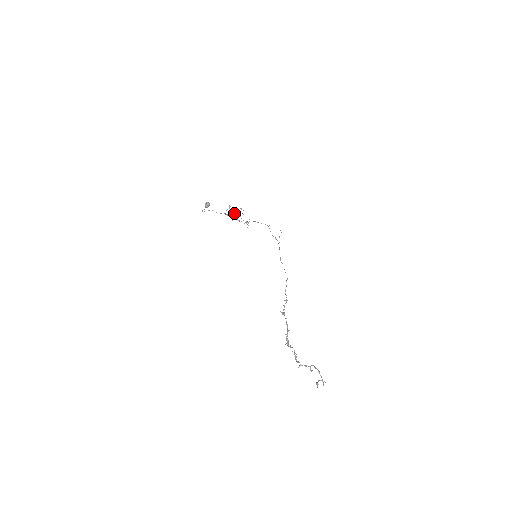
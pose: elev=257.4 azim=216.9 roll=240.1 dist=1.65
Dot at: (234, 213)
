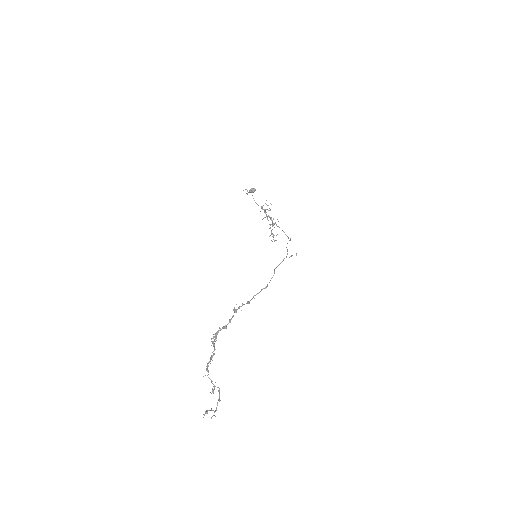
Dot at: occluded
